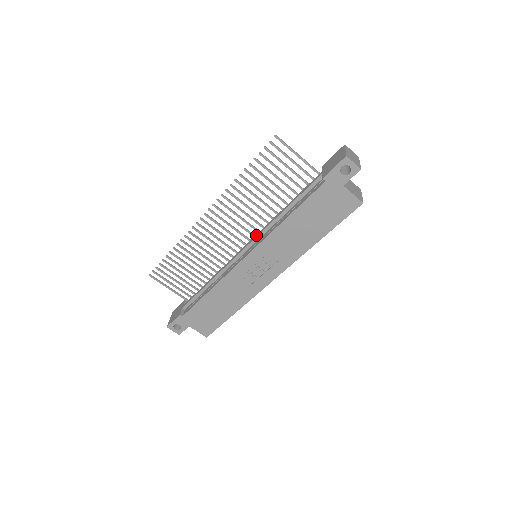
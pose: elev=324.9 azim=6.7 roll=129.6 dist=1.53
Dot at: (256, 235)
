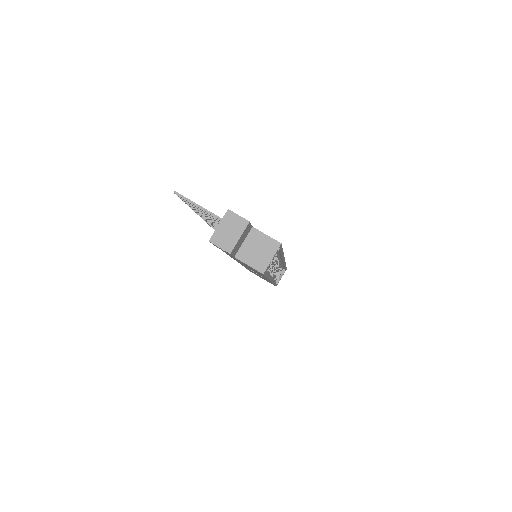
Dot at: occluded
